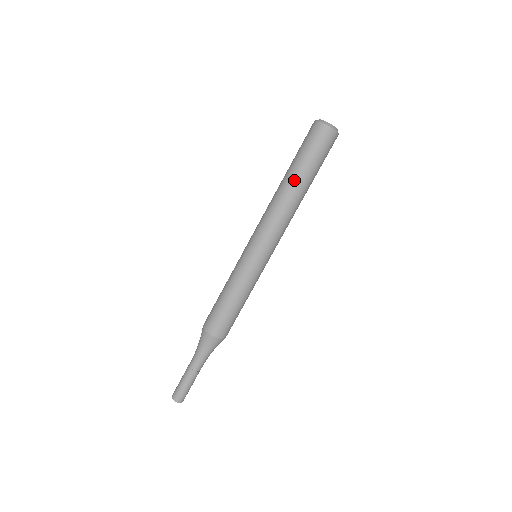
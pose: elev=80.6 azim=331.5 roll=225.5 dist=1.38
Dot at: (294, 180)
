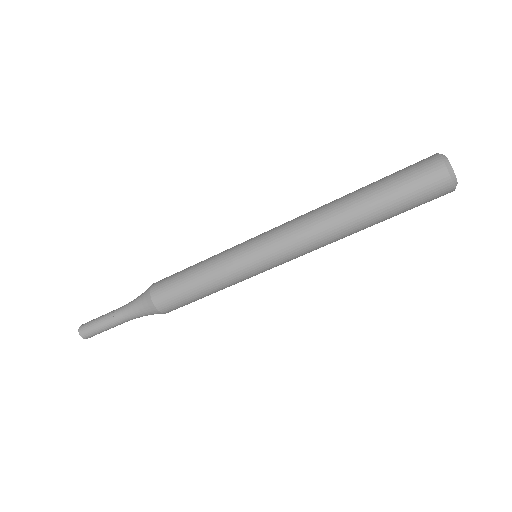
Dot at: (357, 206)
